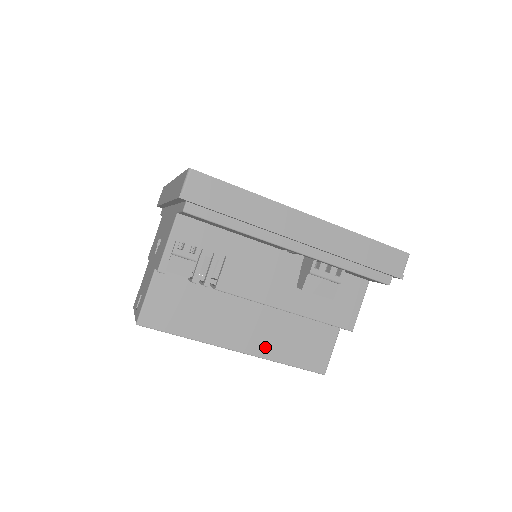
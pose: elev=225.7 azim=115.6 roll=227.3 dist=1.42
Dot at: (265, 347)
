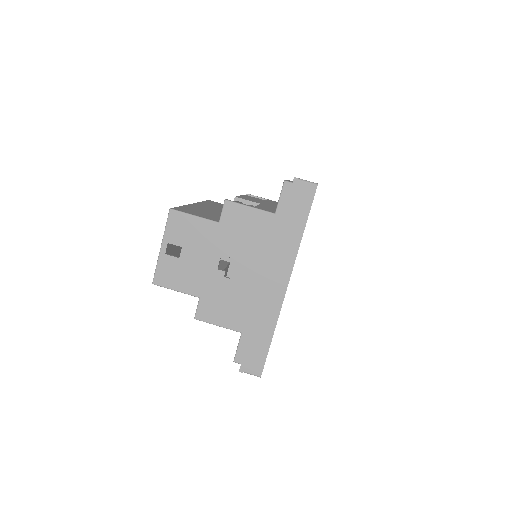
Dot at: occluded
